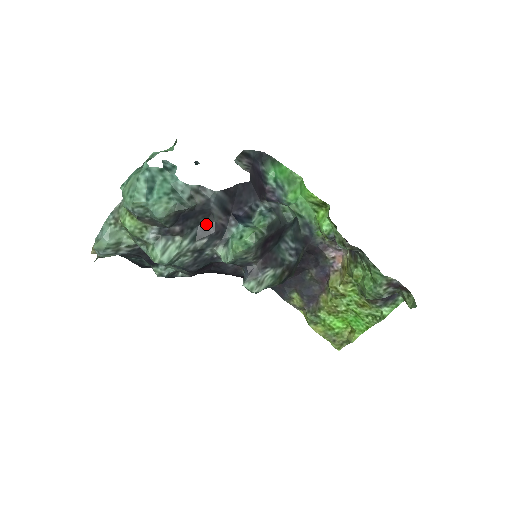
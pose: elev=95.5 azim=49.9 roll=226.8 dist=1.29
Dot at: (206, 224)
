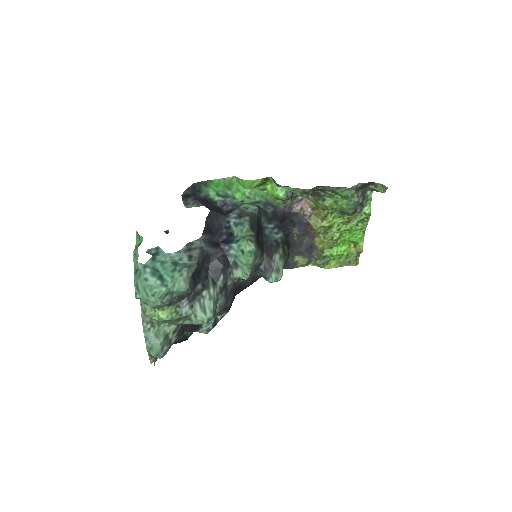
Dot at: (212, 266)
